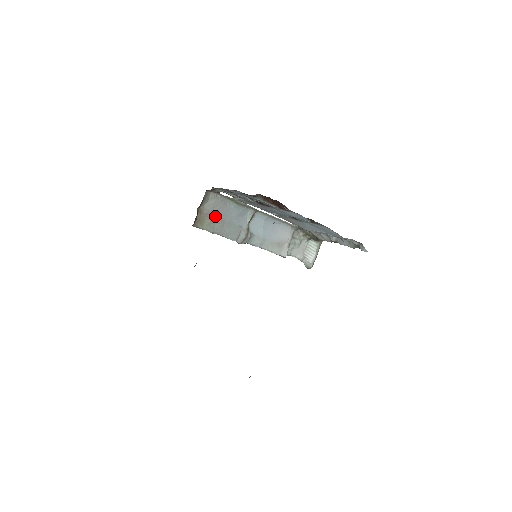
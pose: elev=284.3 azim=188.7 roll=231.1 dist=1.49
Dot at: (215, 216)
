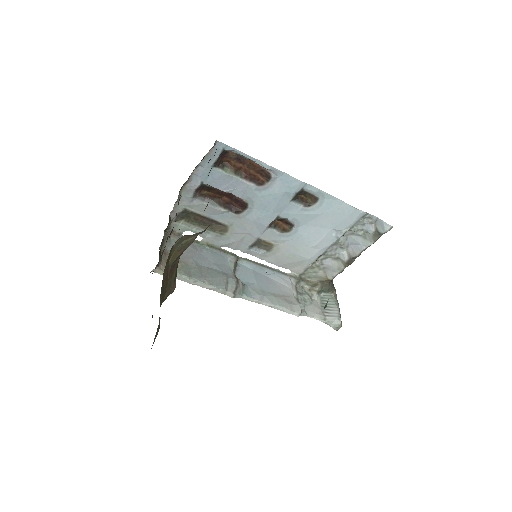
Dot at: (186, 260)
